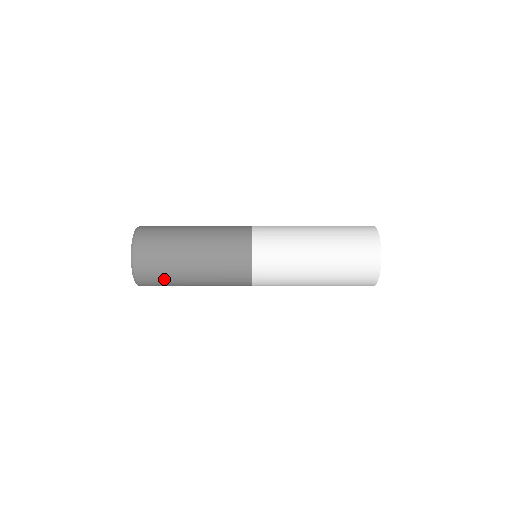
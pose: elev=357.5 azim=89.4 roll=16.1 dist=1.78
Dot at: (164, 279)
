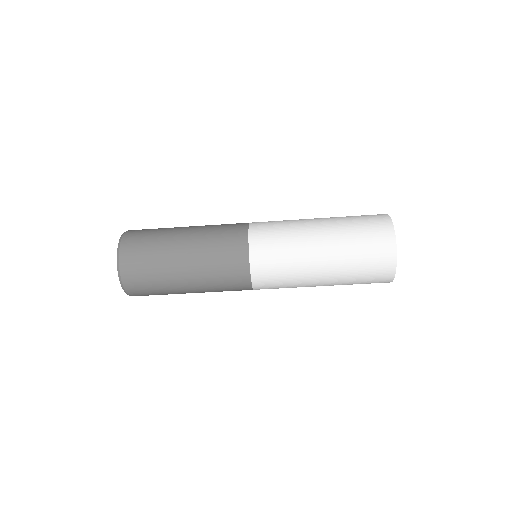
Dot at: (152, 238)
